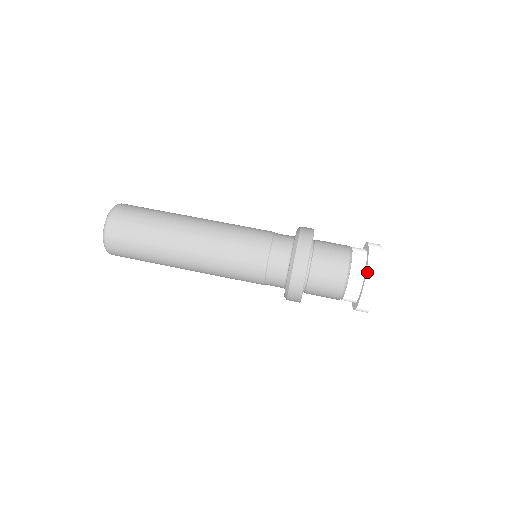
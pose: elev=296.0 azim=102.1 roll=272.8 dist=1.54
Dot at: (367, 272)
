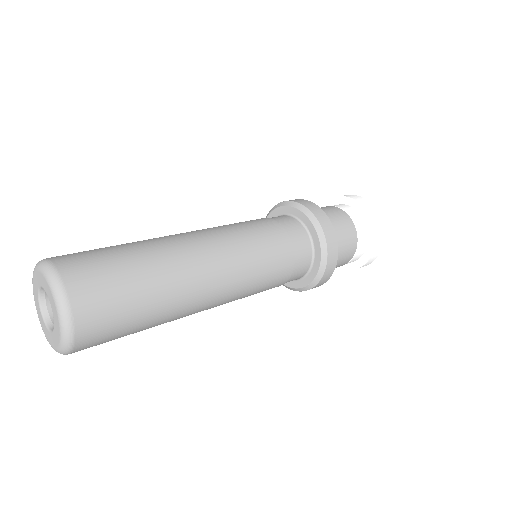
Dot at: (335, 197)
